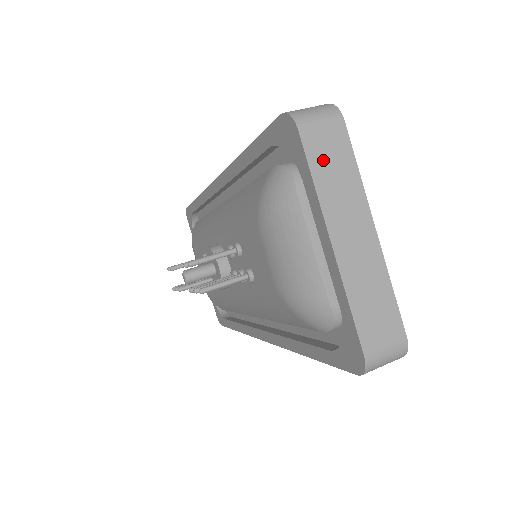
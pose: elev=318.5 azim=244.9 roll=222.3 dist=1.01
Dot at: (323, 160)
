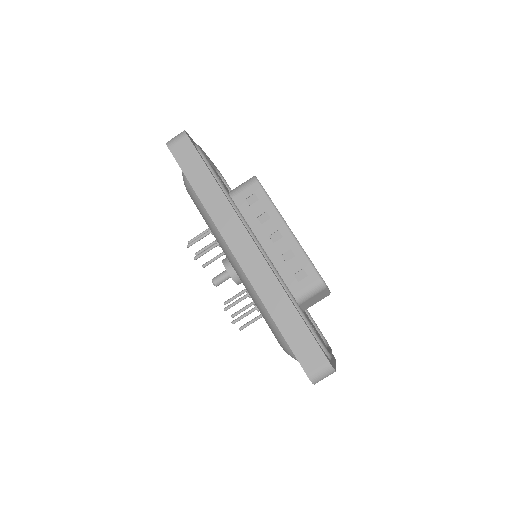
Dot at: occluded
